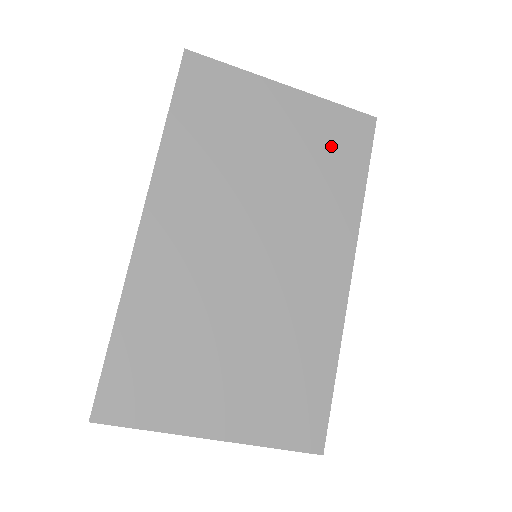
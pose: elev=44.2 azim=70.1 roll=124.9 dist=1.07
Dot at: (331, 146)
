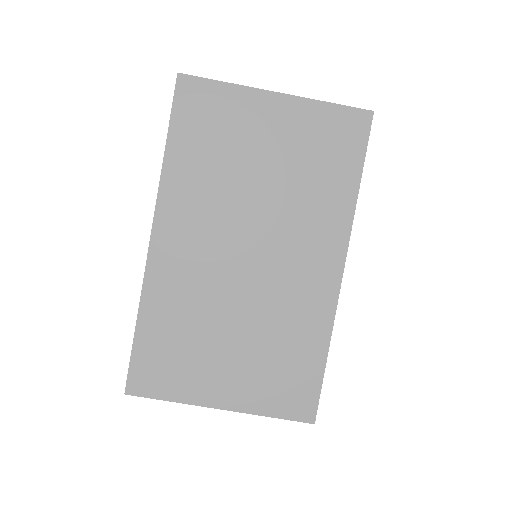
Dot at: (323, 148)
